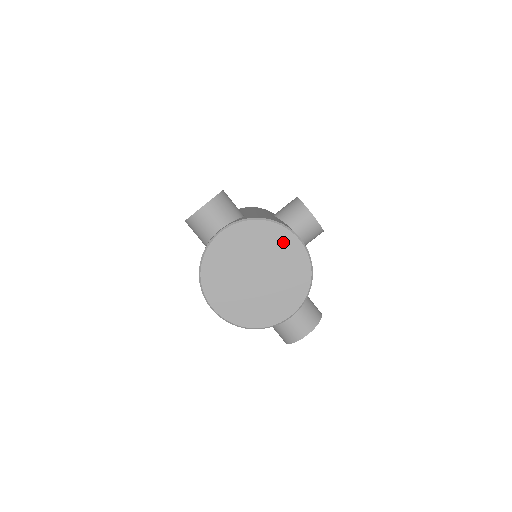
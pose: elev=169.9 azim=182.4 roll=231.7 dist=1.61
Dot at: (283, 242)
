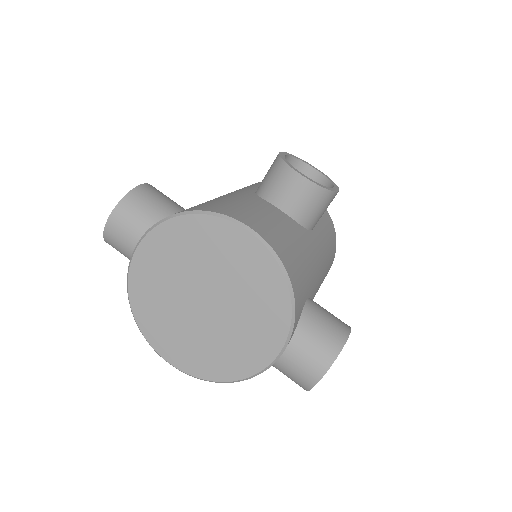
Dot at: (223, 241)
